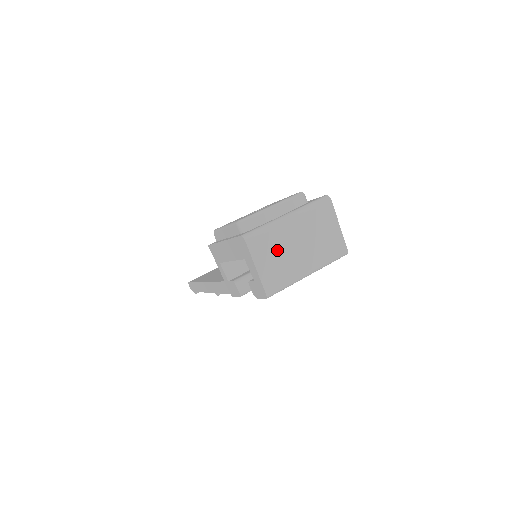
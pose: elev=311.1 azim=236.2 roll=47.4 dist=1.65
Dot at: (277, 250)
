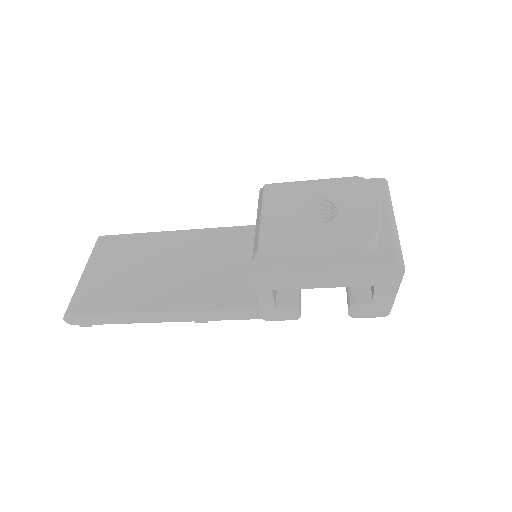
Dot at: occluded
